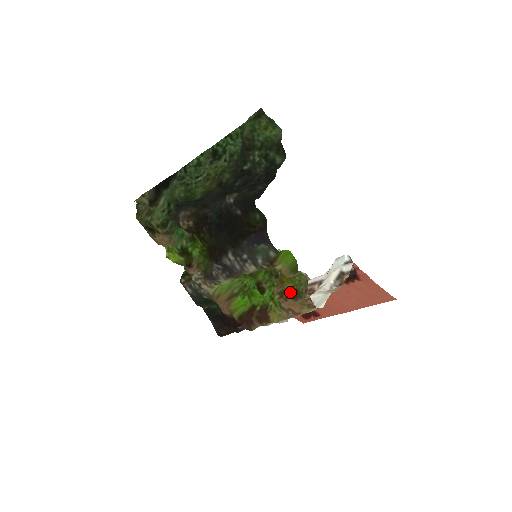
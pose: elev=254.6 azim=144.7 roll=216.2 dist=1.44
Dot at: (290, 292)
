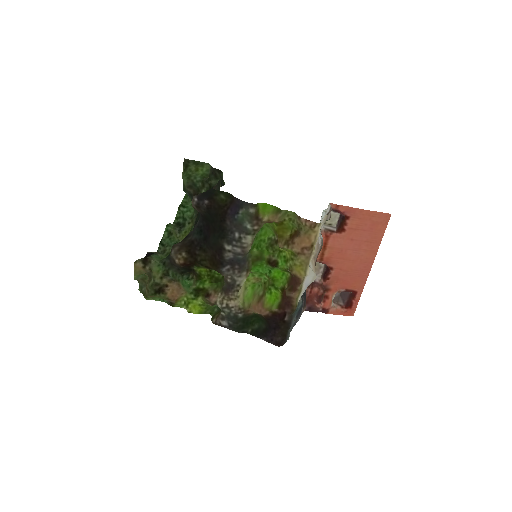
Dot at: (292, 236)
